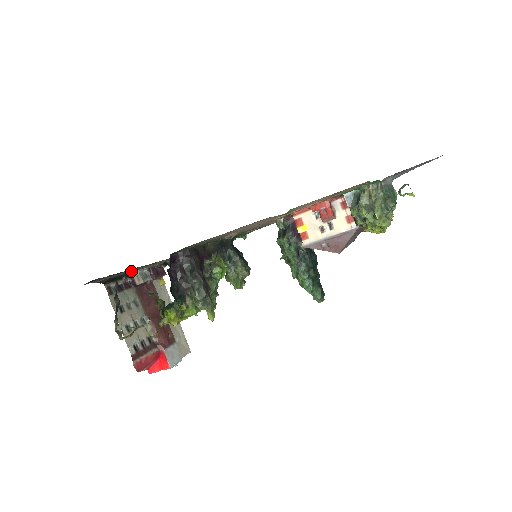
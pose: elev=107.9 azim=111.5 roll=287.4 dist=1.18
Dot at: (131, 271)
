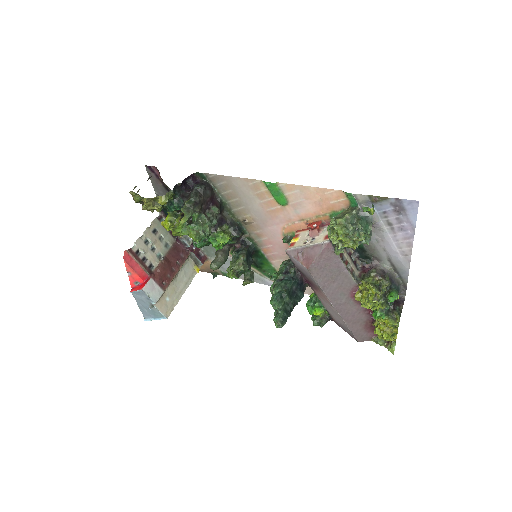
Dot at: occluded
